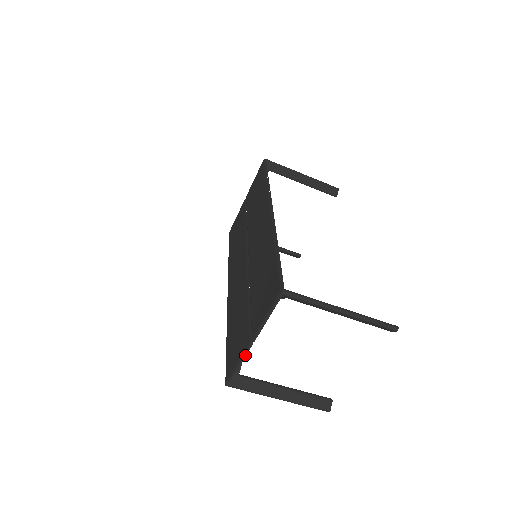
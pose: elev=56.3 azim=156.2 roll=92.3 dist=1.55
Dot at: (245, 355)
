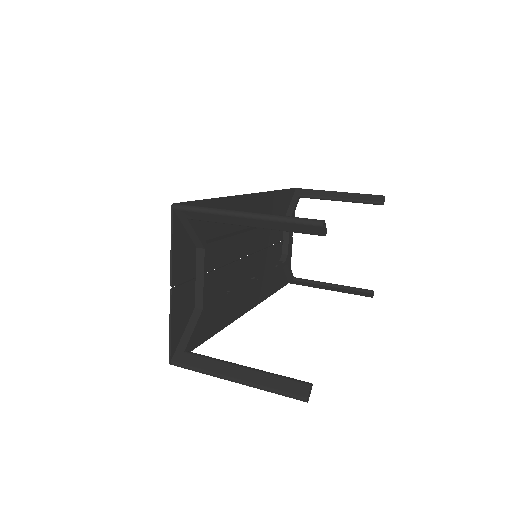
Dot at: (170, 309)
